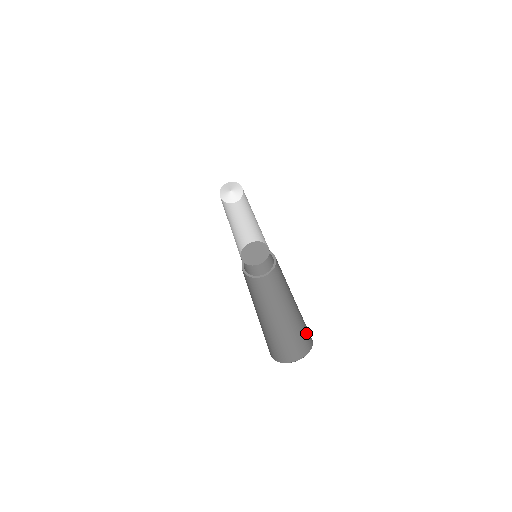
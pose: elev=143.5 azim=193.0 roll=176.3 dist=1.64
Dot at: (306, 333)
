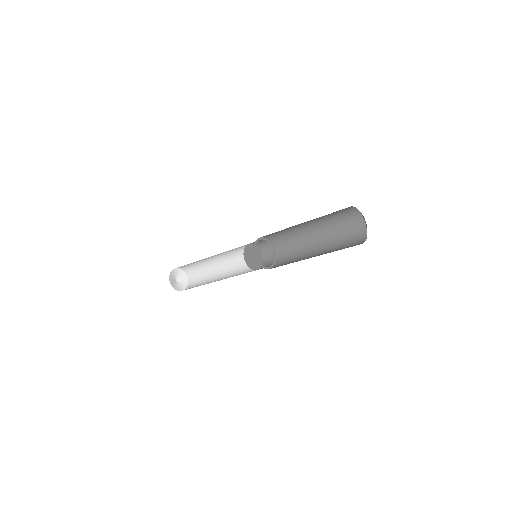
Dot at: (353, 239)
